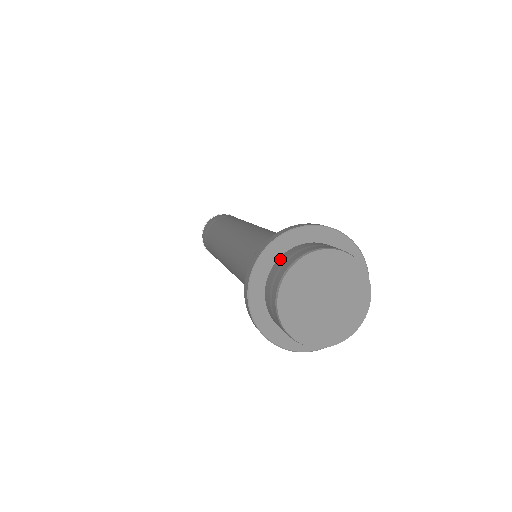
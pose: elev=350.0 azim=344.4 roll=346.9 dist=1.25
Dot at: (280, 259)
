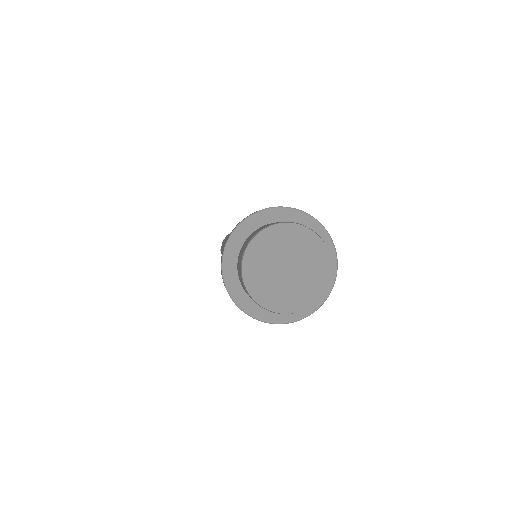
Dot at: (237, 271)
